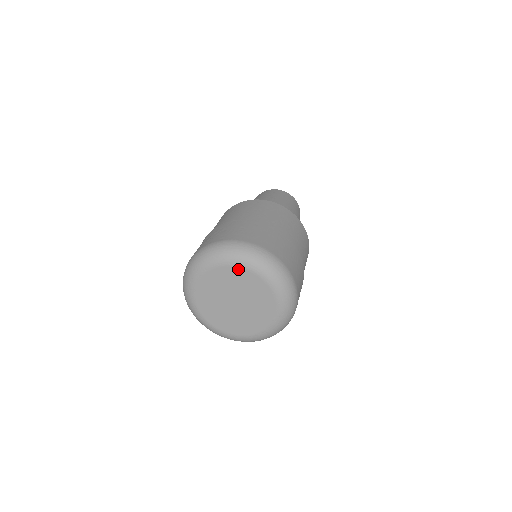
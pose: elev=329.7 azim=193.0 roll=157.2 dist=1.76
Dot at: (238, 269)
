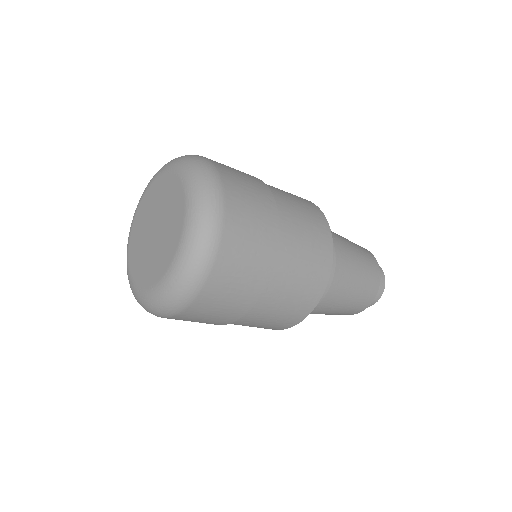
Dot at: (149, 190)
